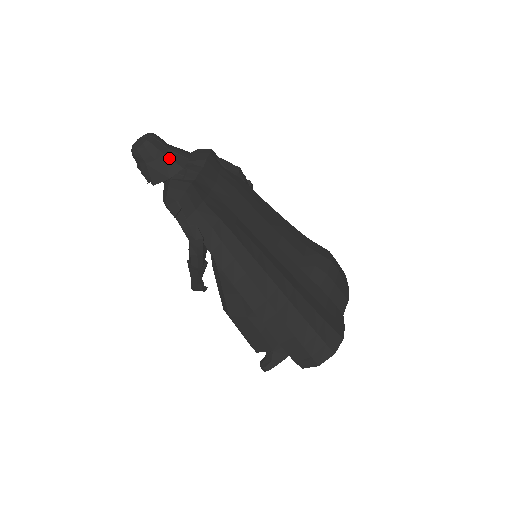
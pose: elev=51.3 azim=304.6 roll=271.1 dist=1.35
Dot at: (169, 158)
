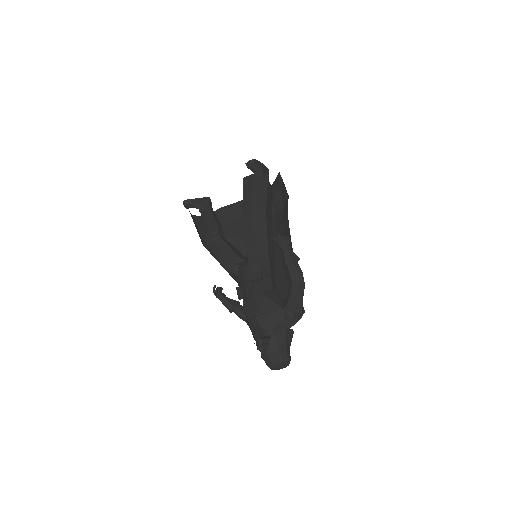
Dot at: occluded
